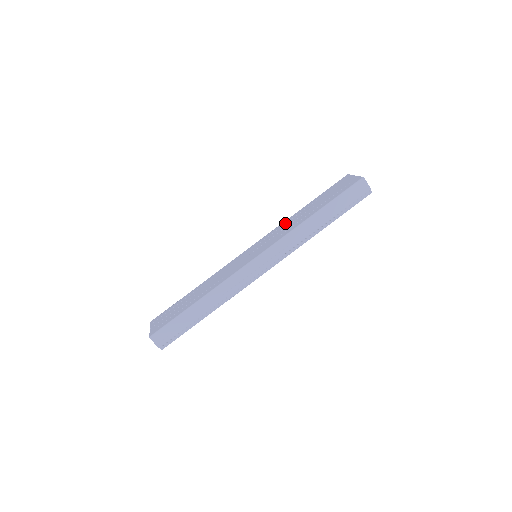
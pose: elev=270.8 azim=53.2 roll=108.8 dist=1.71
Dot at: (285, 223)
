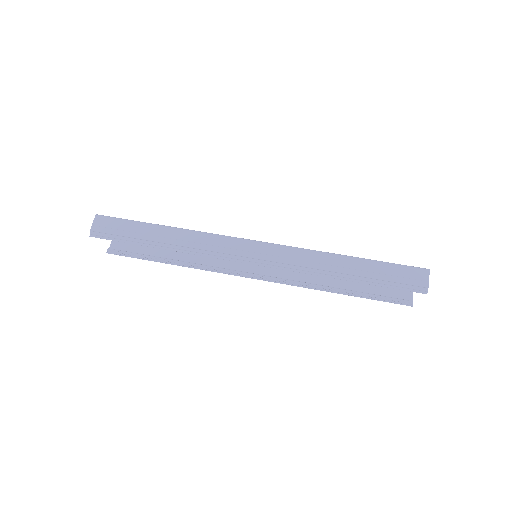
Dot at: occluded
